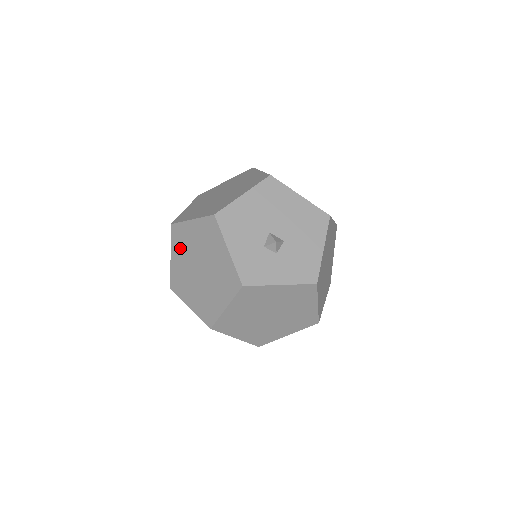
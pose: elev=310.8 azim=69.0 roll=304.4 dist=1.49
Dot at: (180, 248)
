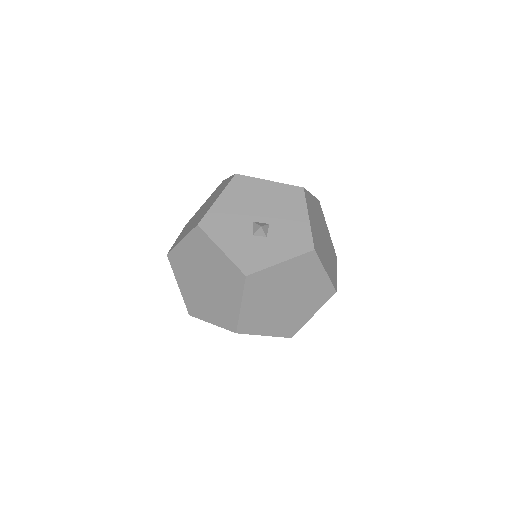
Dot at: (182, 272)
